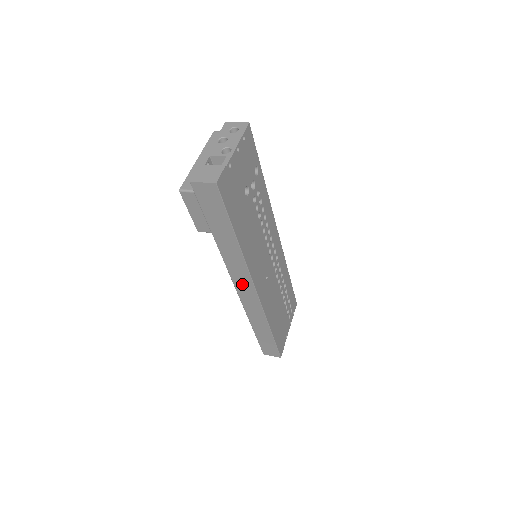
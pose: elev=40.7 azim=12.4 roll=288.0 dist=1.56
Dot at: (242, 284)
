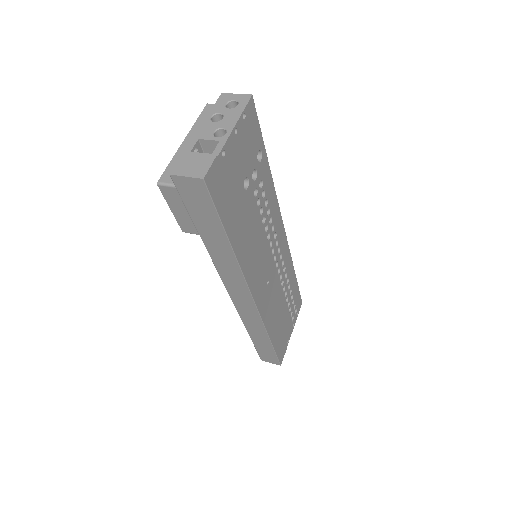
Dot at: (237, 292)
